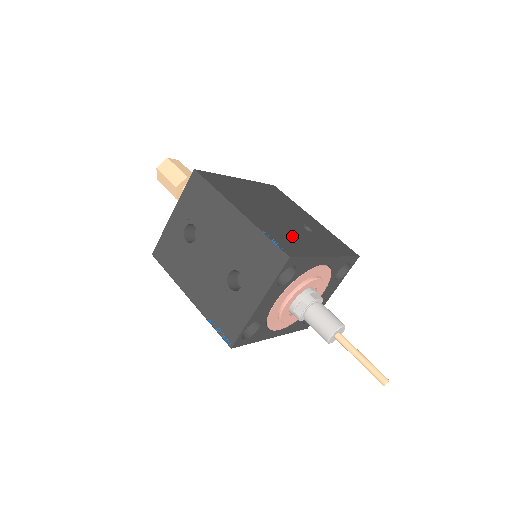
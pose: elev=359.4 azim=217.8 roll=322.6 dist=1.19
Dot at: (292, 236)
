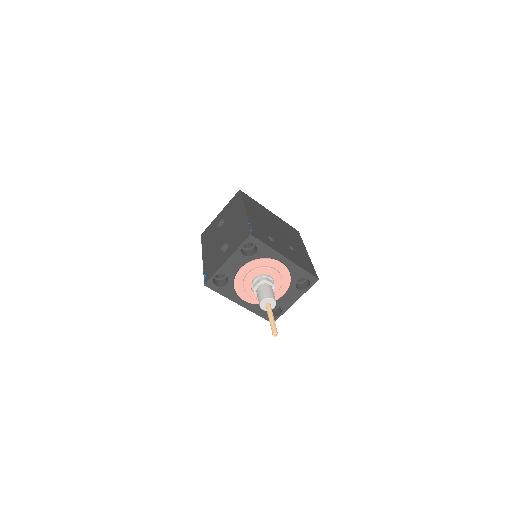
Dot at: (271, 239)
